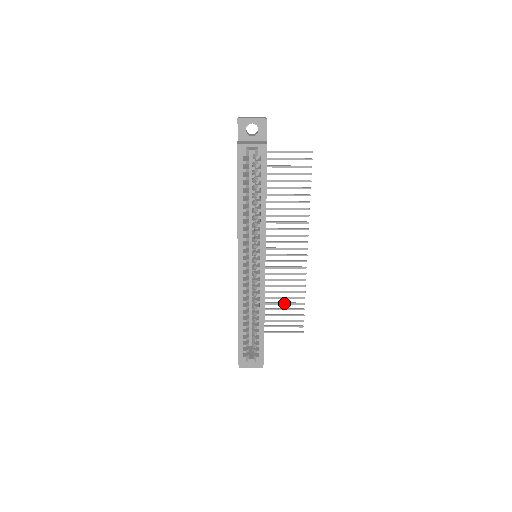
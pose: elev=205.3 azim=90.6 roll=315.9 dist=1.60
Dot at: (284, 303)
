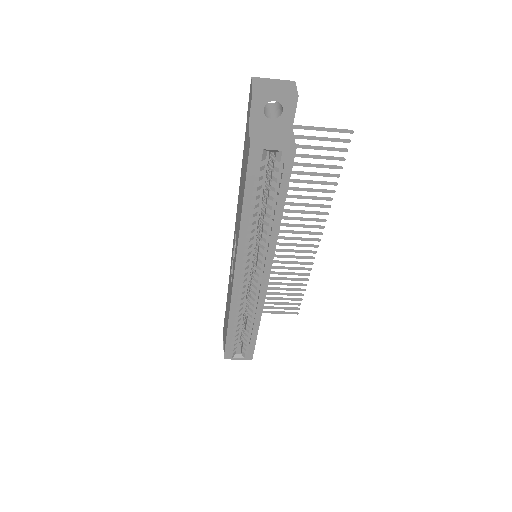
Dot at: (281, 289)
